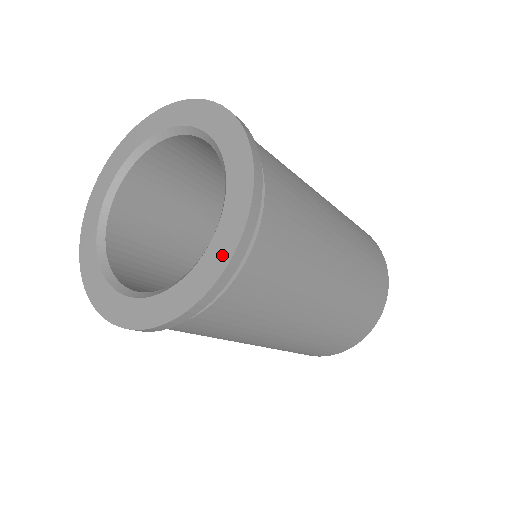
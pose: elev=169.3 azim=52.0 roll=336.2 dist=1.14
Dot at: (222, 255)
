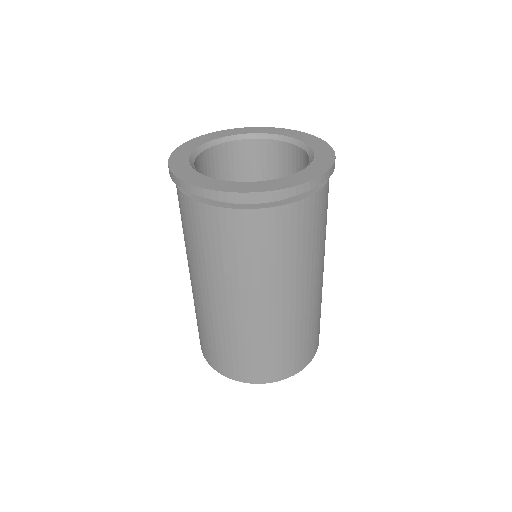
Dot at: (325, 164)
